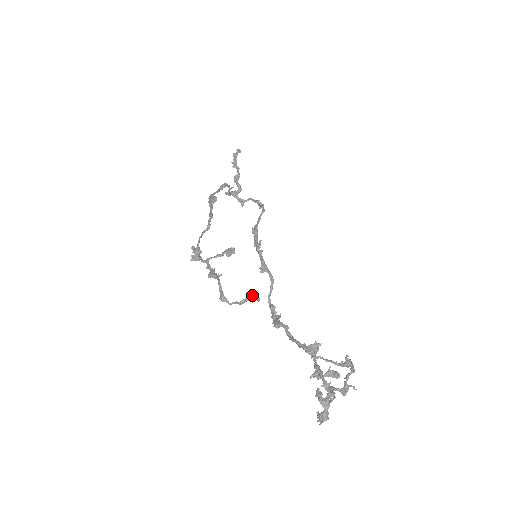
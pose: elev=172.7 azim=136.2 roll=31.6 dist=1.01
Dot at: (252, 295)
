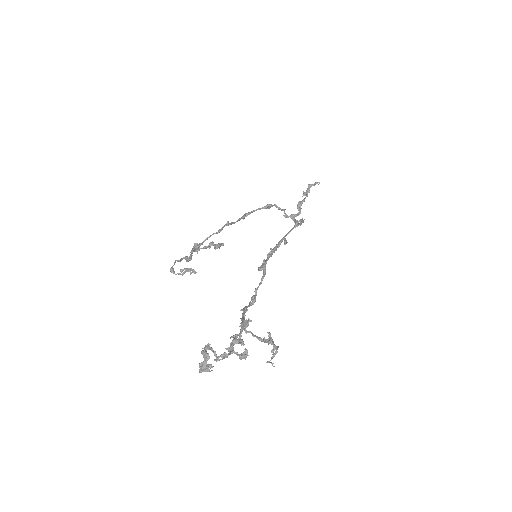
Dot at: (191, 268)
